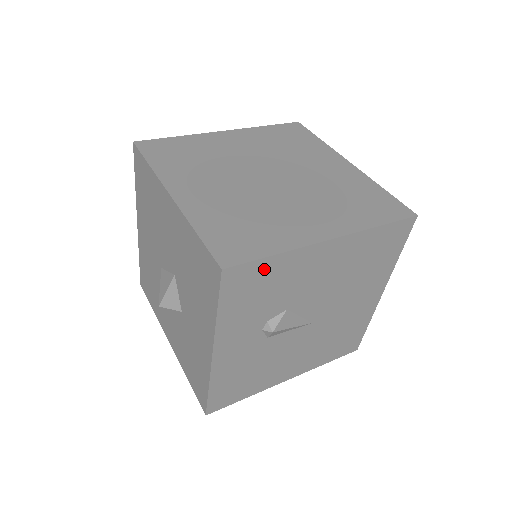
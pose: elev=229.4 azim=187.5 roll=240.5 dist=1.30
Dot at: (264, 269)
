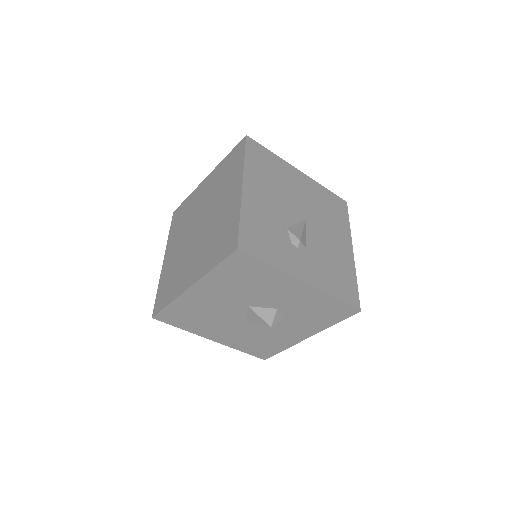
Dot at: (248, 228)
